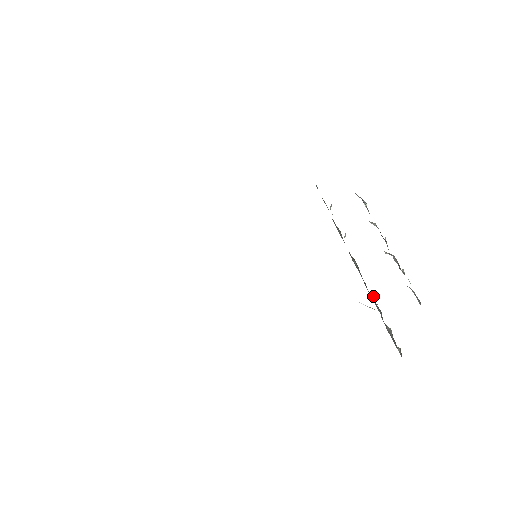
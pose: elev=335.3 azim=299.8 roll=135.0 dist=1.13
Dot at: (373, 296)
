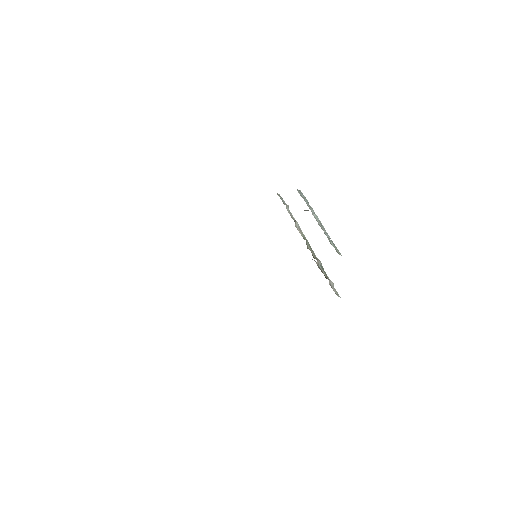
Dot at: occluded
